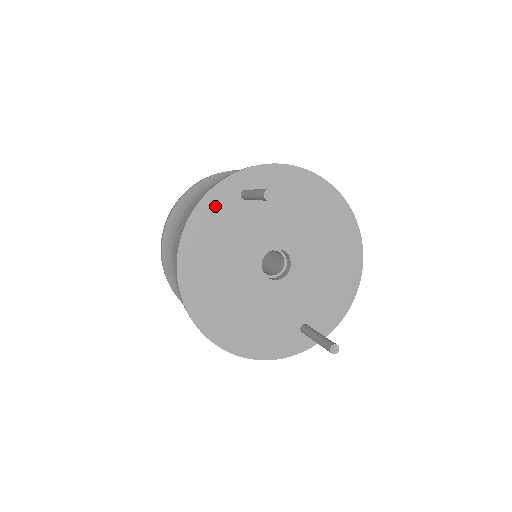
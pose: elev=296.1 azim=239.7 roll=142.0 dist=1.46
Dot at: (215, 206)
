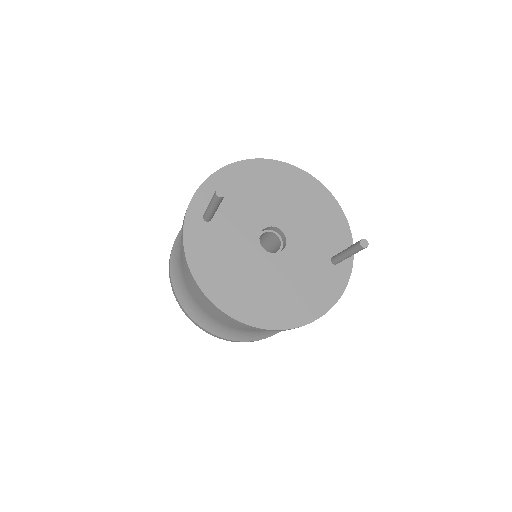
Dot at: (197, 244)
